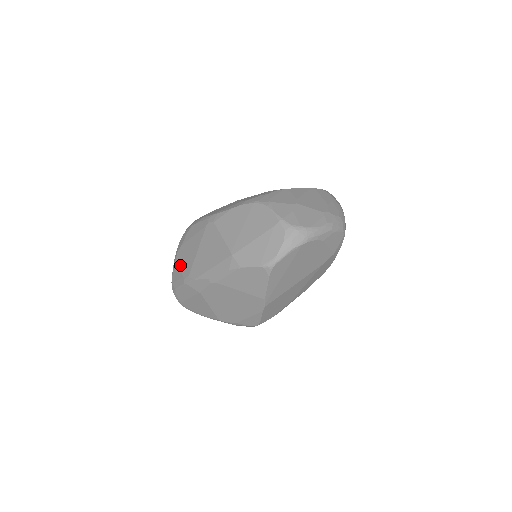
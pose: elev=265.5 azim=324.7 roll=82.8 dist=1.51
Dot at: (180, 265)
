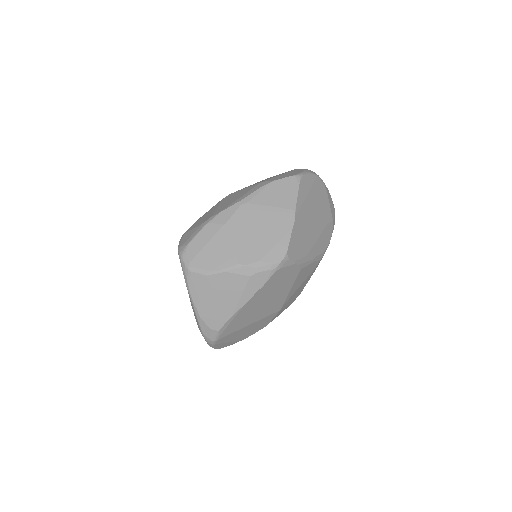
Dot at: (194, 227)
